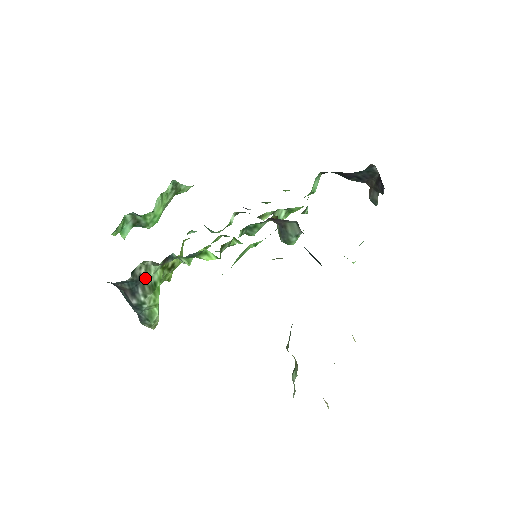
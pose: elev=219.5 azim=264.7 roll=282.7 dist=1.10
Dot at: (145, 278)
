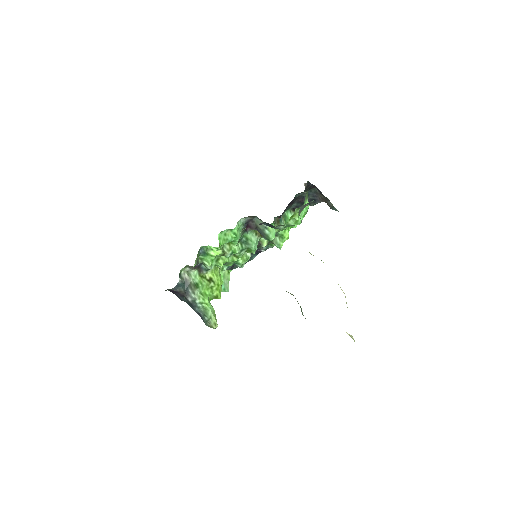
Dot at: (190, 281)
